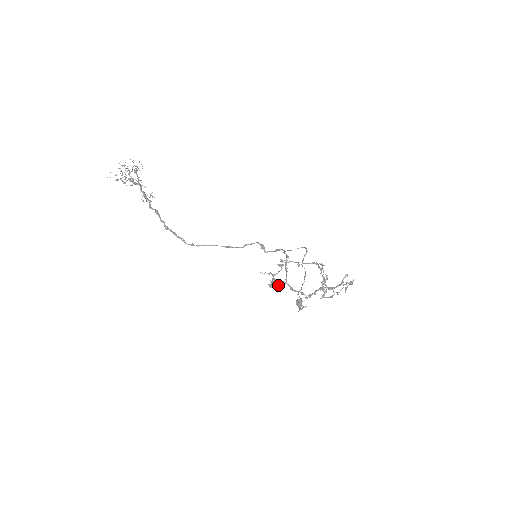
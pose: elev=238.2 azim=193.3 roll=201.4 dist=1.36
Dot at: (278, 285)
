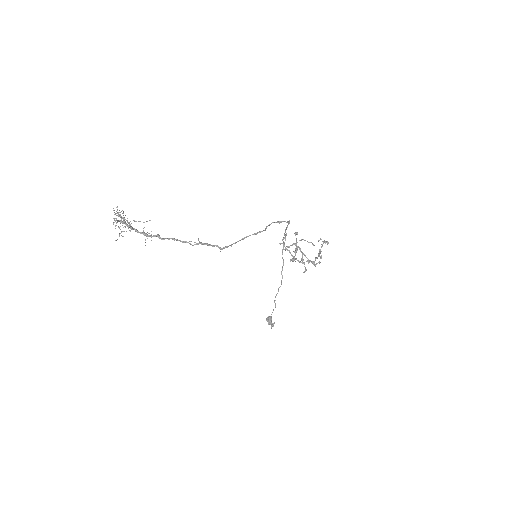
Dot at: occluded
